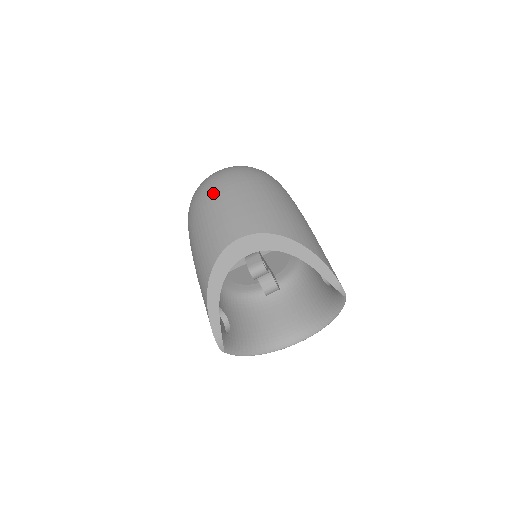
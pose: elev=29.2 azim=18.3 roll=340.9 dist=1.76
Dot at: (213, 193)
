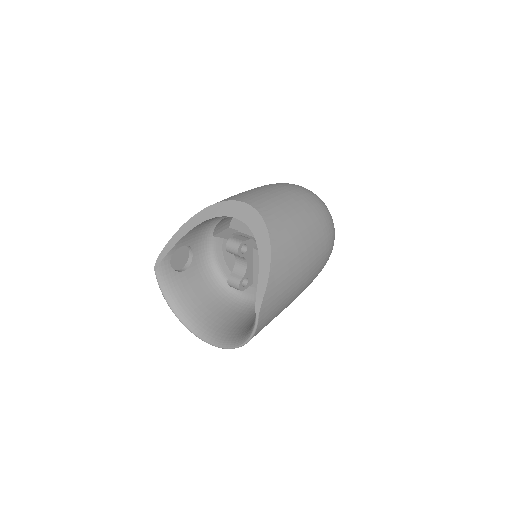
Dot at: (276, 184)
